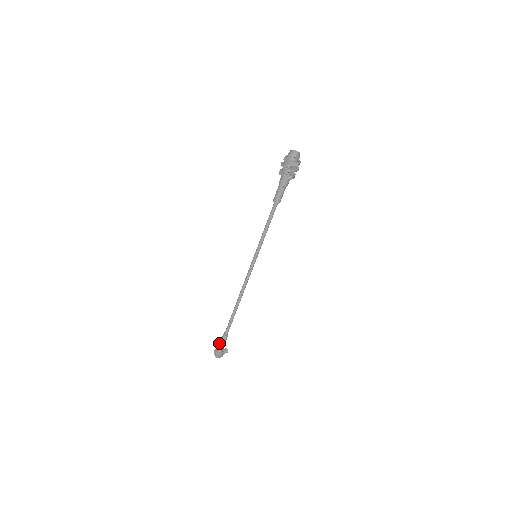
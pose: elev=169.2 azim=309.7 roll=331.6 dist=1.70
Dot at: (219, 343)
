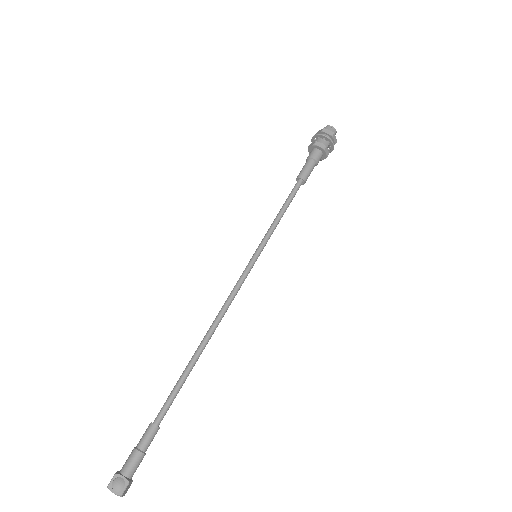
Dot at: (134, 451)
